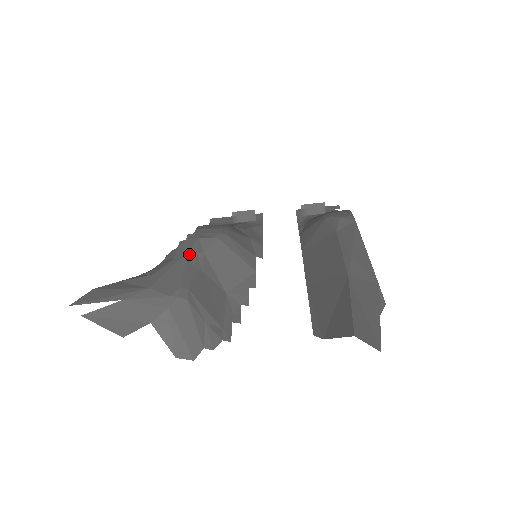
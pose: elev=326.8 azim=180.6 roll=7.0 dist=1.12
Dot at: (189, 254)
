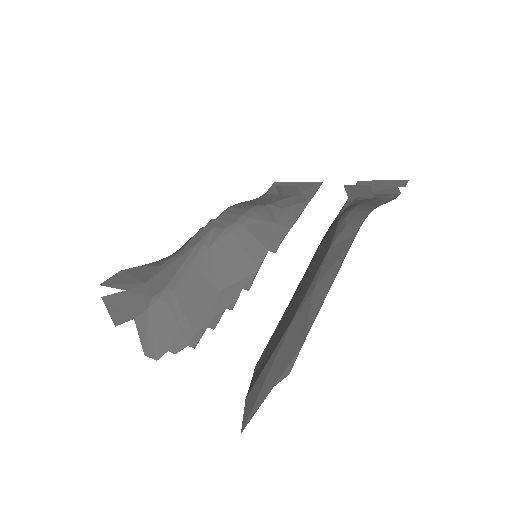
Dot at: (195, 247)
